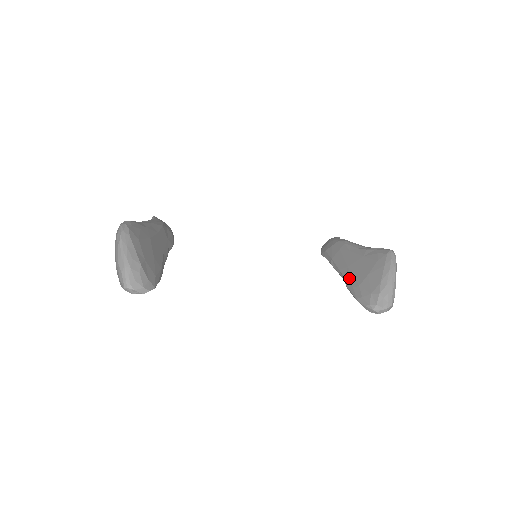
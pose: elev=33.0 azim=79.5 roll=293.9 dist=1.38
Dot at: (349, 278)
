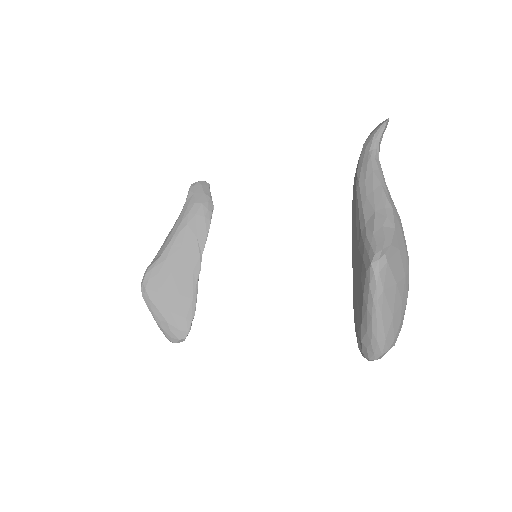
Dot at: occluded
